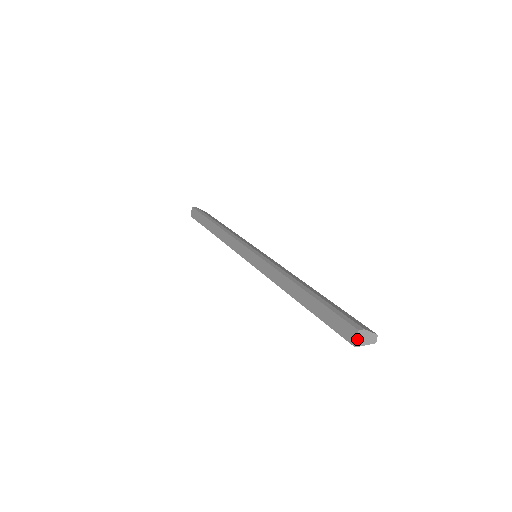
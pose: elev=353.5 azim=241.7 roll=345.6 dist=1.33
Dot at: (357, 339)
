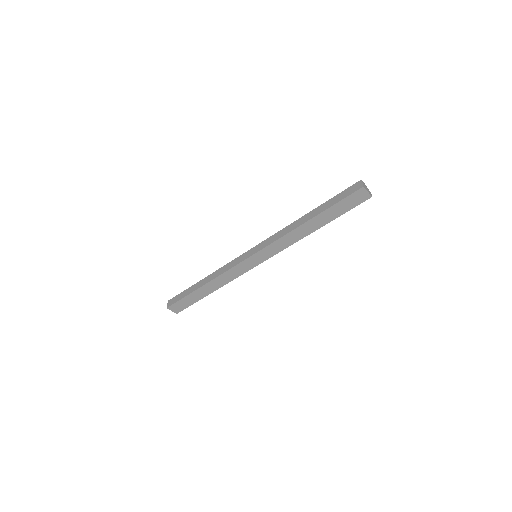
Dot at: (362, 183)
